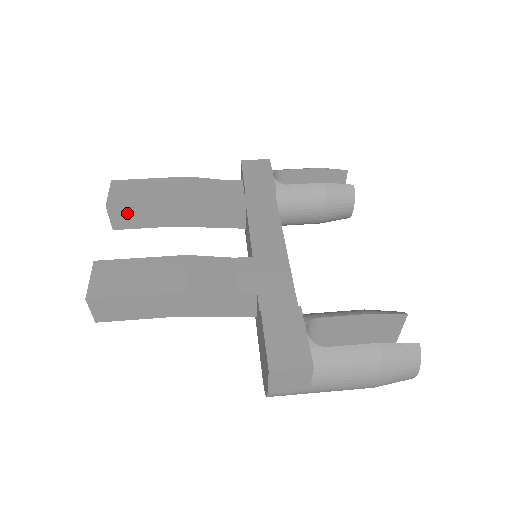
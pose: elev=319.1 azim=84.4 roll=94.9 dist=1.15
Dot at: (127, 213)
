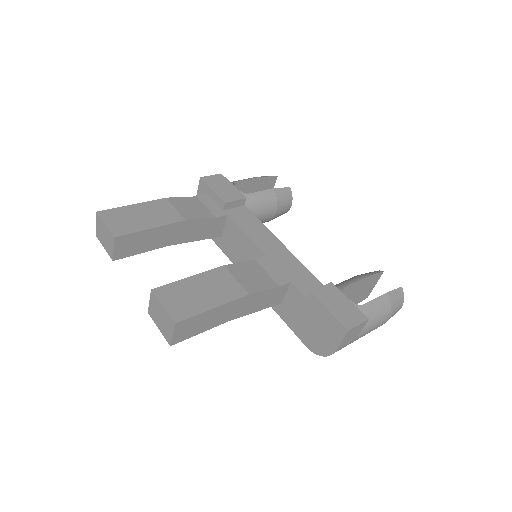
Dot at: (131, 241)
